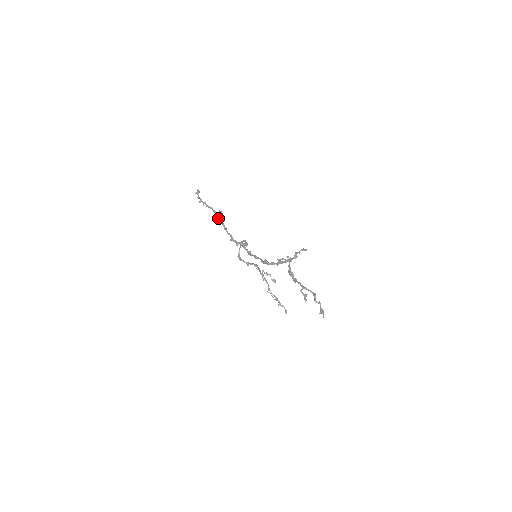
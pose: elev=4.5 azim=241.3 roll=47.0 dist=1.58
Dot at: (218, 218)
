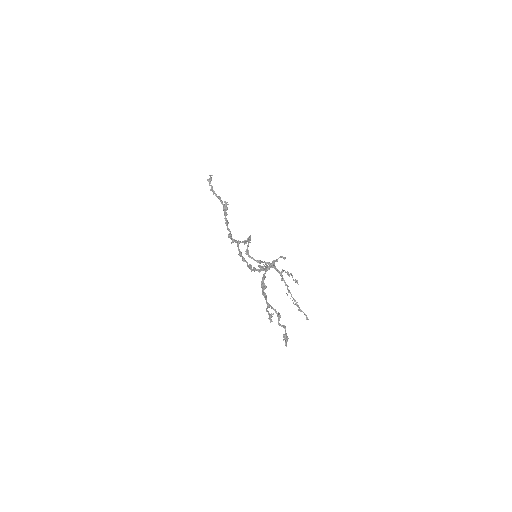
Dot at: (223, 210)
